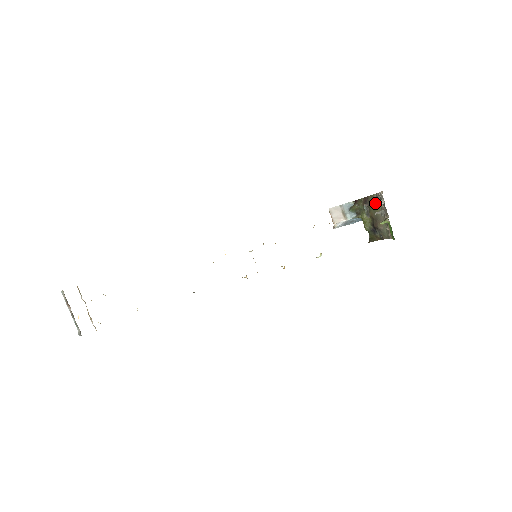
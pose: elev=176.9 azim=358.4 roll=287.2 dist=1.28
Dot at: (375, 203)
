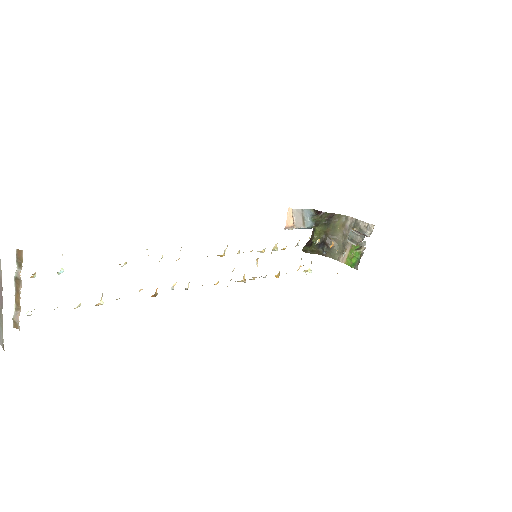
Dot at: (339, 223)
